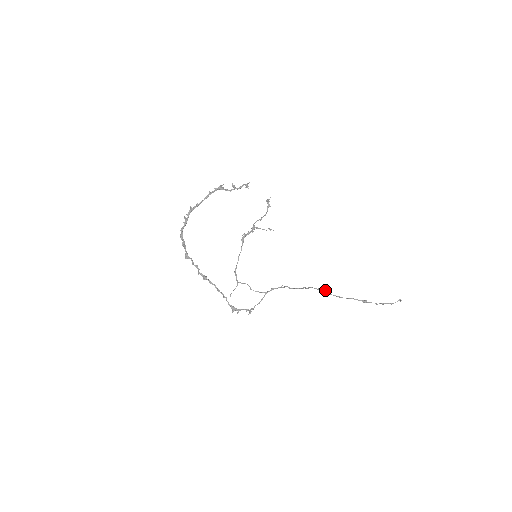
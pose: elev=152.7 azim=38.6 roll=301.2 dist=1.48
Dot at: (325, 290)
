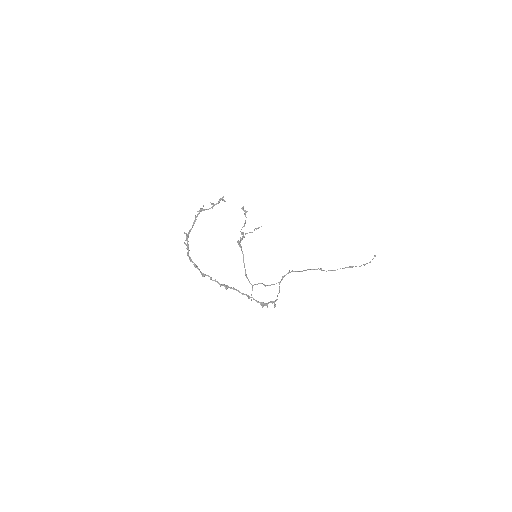
Dot at: occluded
